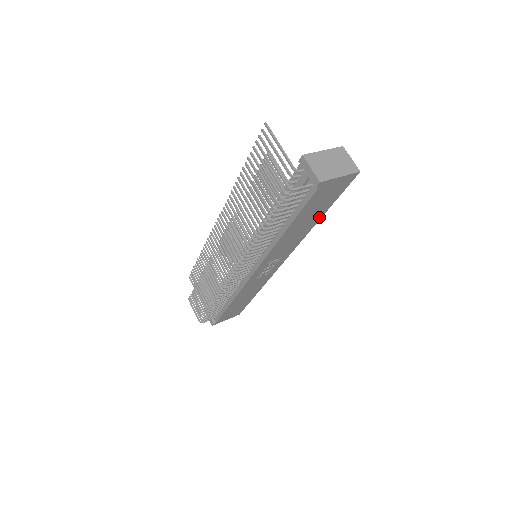
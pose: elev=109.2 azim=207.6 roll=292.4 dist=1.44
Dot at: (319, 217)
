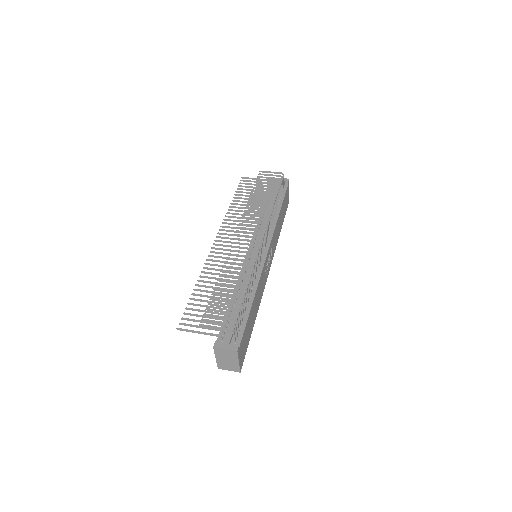
Dot at: (281, 226)
